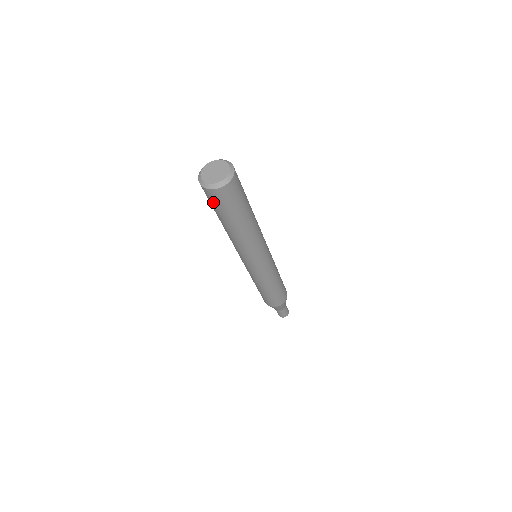
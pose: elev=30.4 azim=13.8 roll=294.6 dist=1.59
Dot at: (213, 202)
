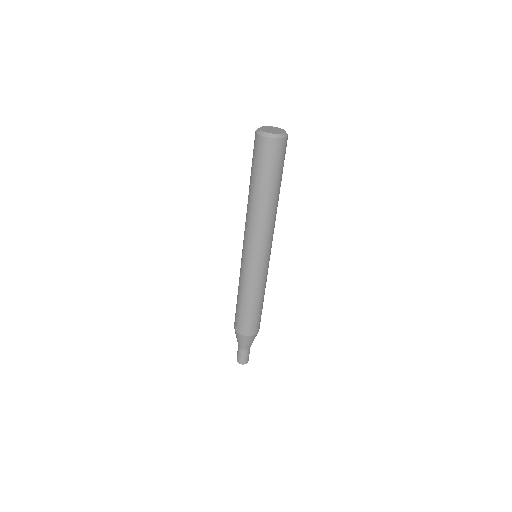
Dot at: (258, 155)
